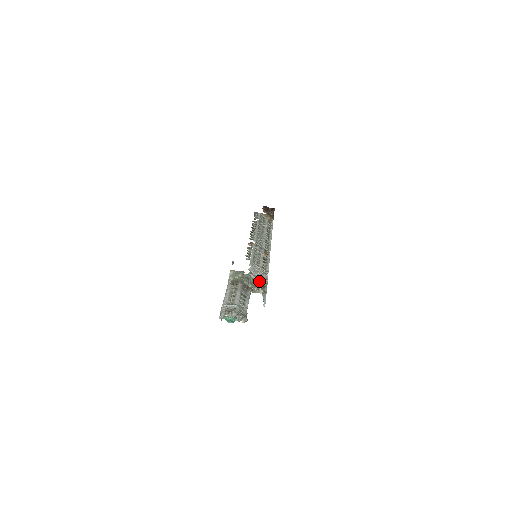
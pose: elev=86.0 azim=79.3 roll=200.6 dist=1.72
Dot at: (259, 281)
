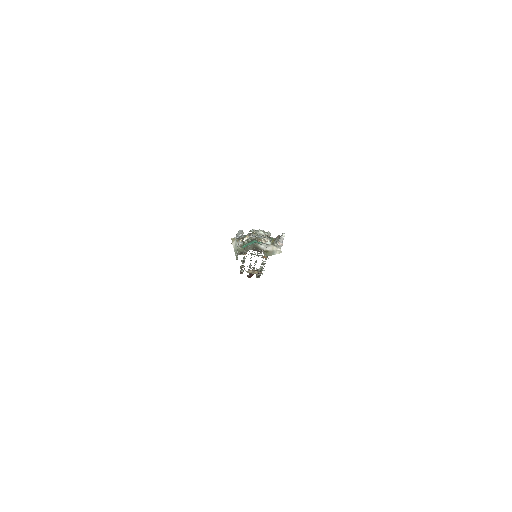
Dot at: occluded
